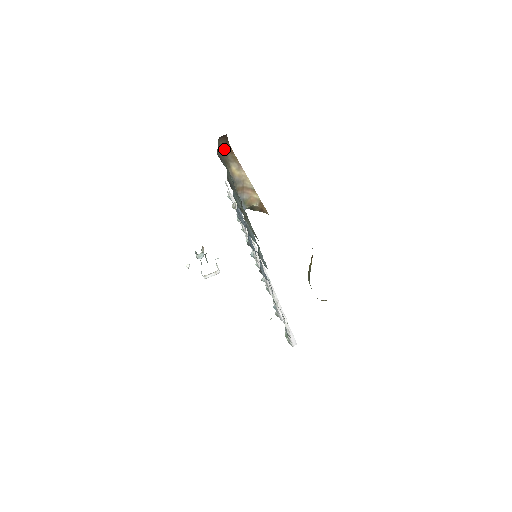
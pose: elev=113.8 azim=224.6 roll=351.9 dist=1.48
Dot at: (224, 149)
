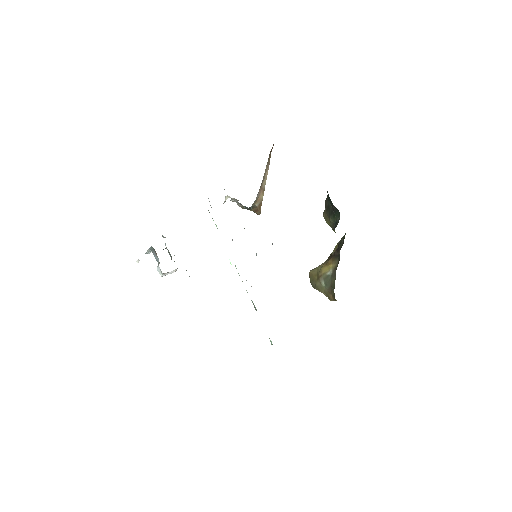
Dot at: occluded
